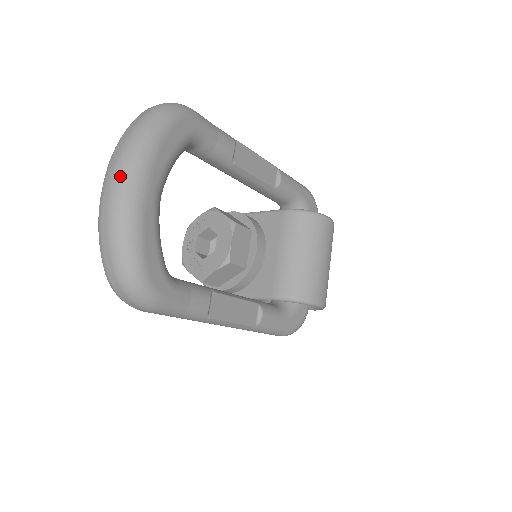
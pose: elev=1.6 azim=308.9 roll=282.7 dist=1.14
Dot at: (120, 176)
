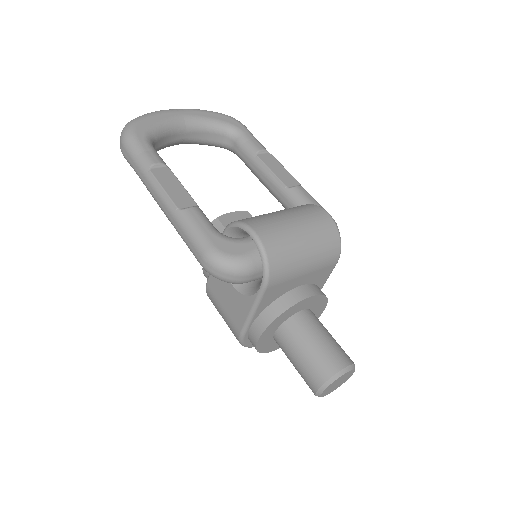
Dot at: occluded
